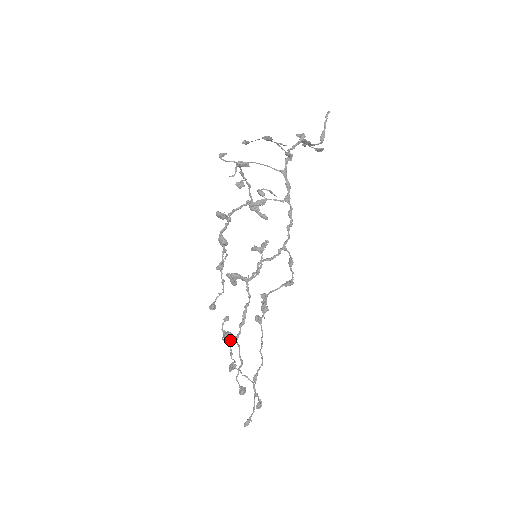
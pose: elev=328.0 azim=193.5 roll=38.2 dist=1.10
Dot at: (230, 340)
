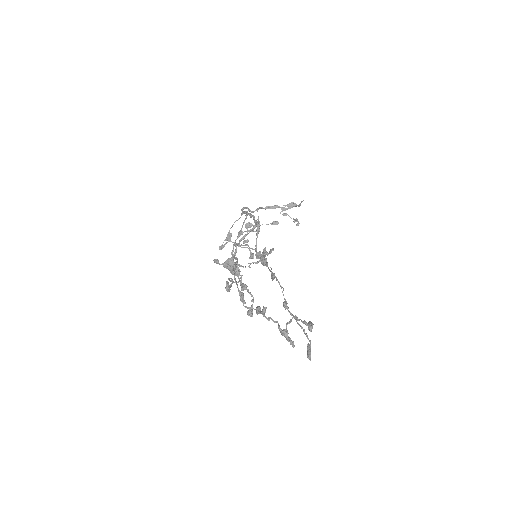
Dot at: (257, 307)
